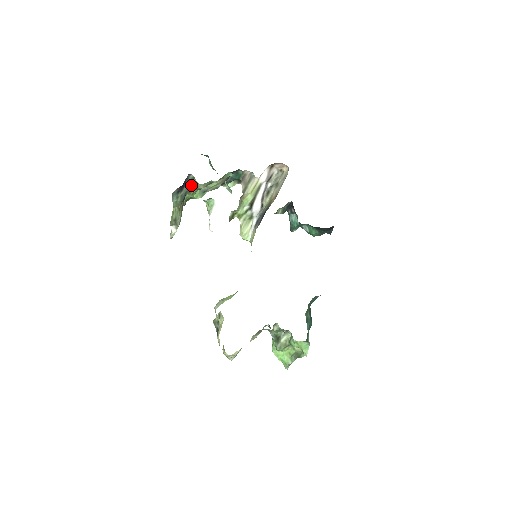
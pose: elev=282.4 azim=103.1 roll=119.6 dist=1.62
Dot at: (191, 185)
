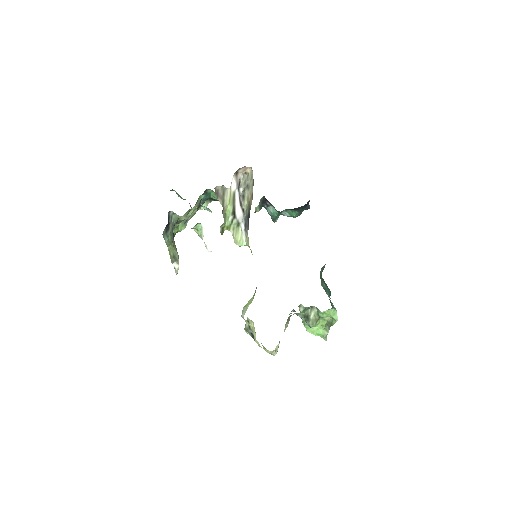
Dot at: (174, 220)
